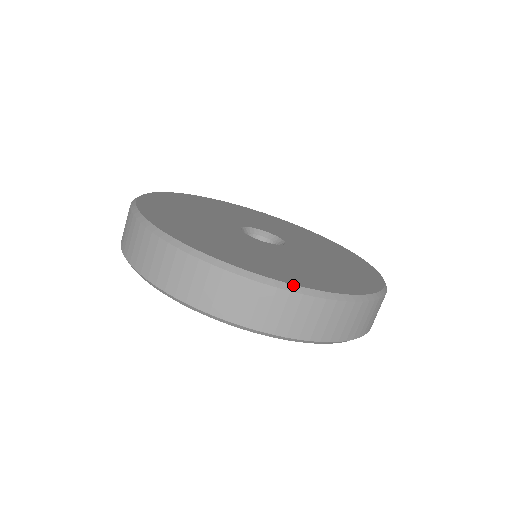
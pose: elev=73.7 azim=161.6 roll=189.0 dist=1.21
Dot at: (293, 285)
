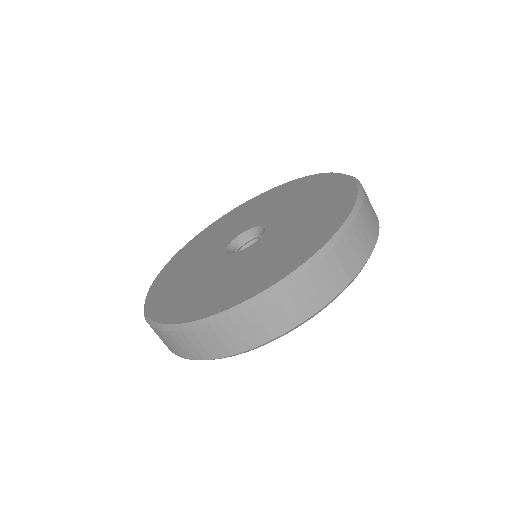
Dot at: (320, 250)
